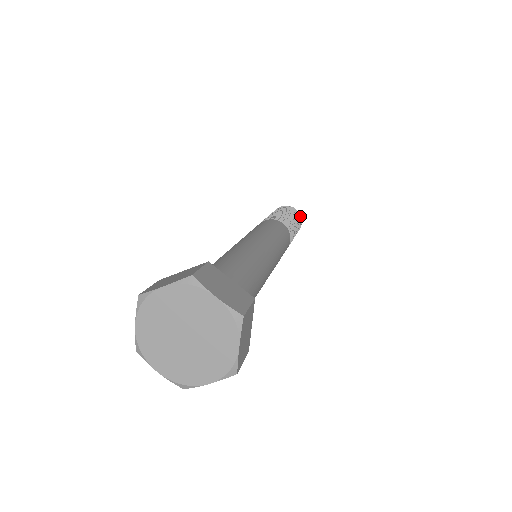
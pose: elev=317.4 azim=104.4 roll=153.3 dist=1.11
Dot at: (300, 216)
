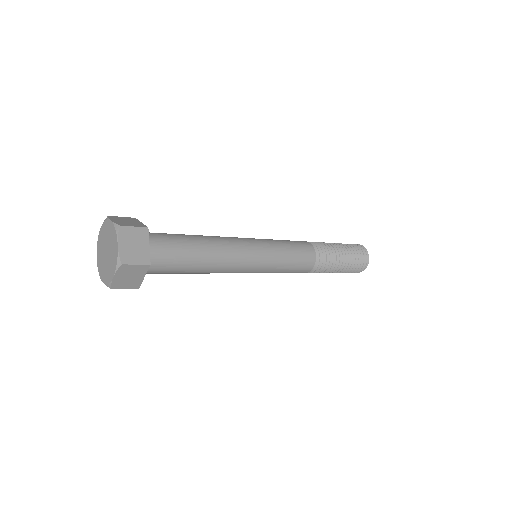
Dot at: (366, 263)
